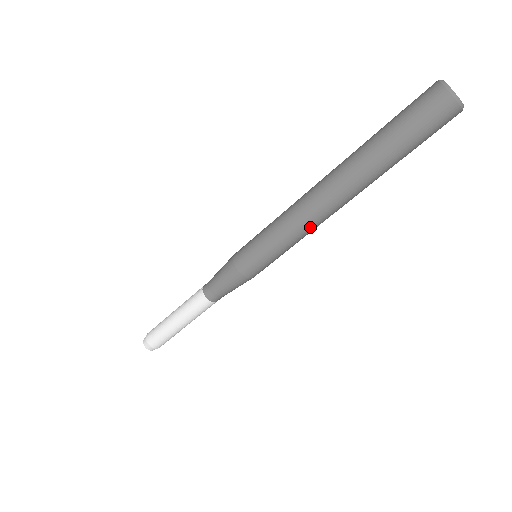
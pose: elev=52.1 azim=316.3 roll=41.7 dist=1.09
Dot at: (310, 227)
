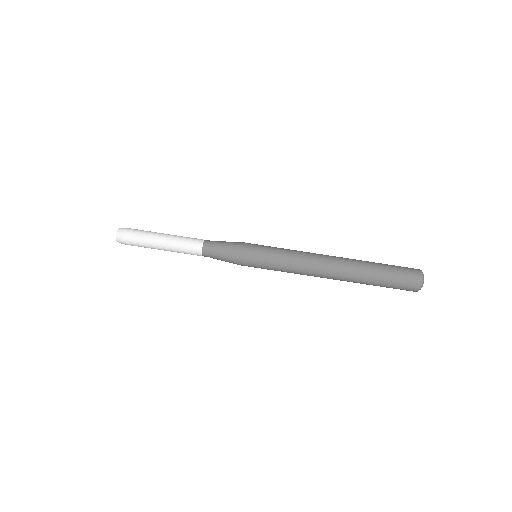
Dot at: occluded
